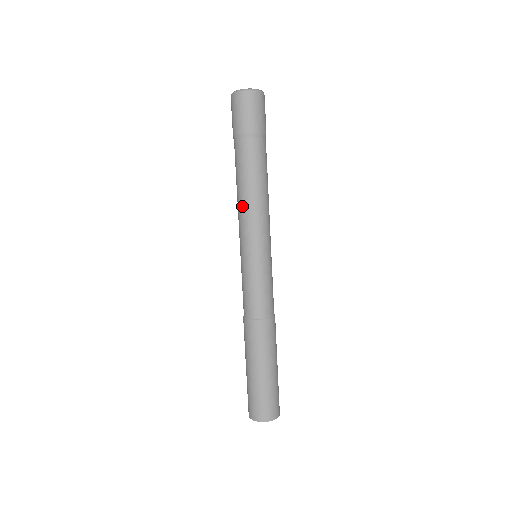
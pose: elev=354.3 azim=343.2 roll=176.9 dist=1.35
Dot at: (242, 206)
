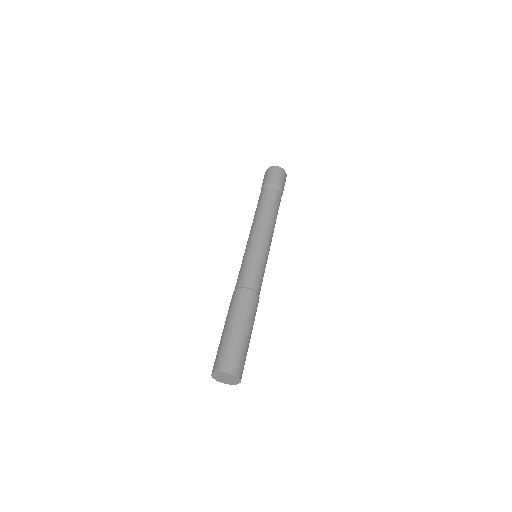
Dot at: (258, 219)
